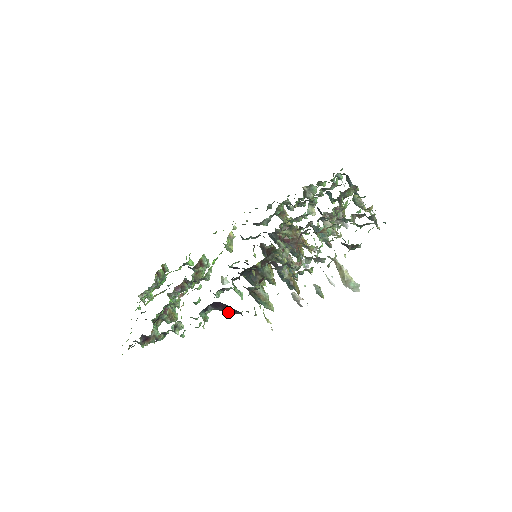
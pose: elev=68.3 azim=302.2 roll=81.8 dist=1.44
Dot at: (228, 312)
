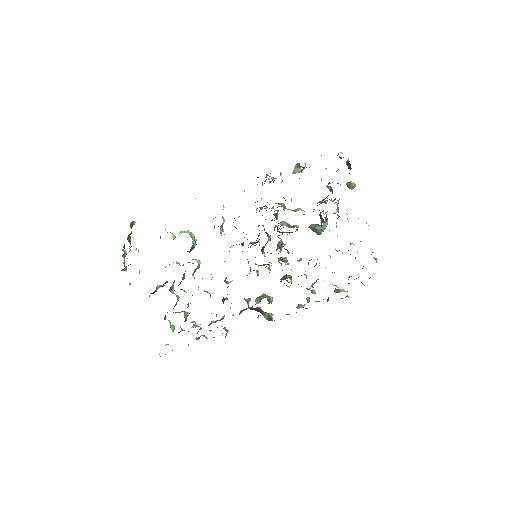
Dot at: occluded
